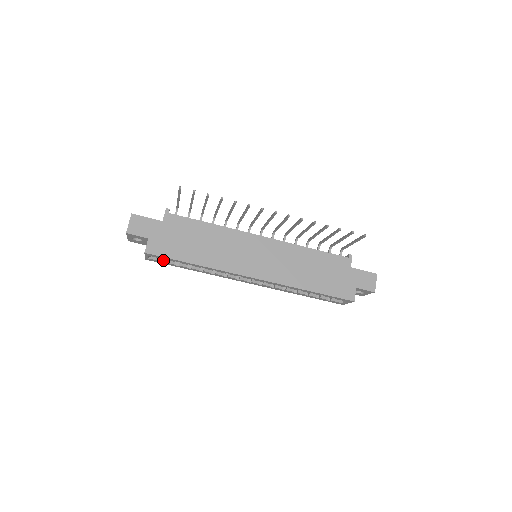
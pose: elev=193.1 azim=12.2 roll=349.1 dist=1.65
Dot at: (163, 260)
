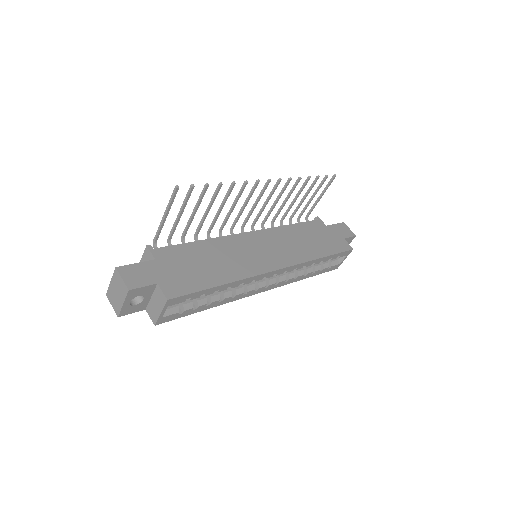
Dot at: (177, 312)
